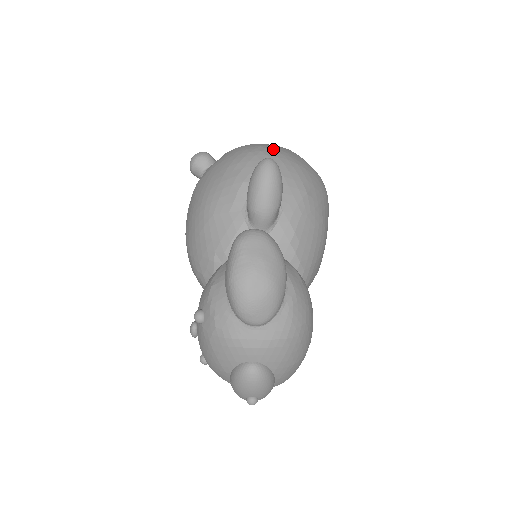
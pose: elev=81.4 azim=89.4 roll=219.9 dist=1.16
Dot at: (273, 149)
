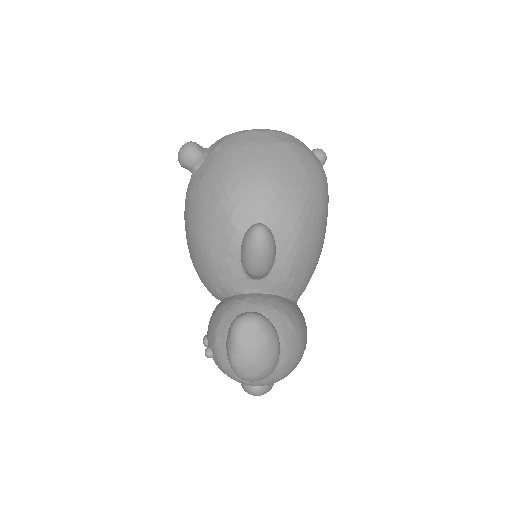
Dot at: (266, 170)
